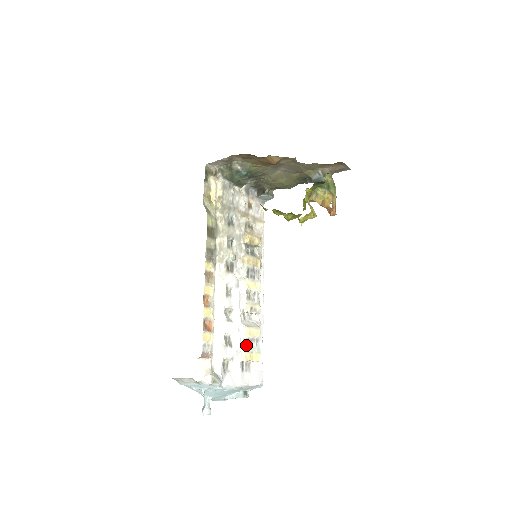
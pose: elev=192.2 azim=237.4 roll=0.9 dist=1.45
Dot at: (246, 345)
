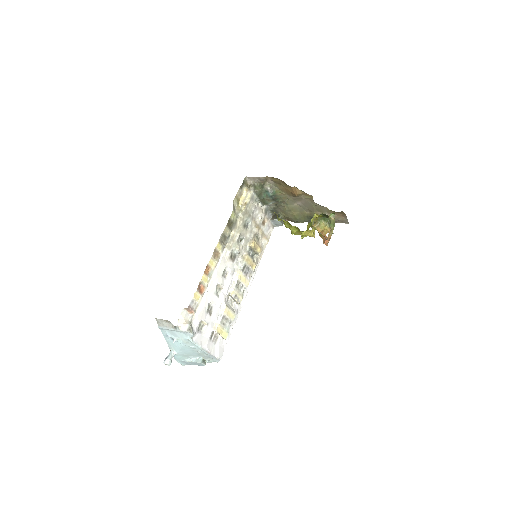
Dot at: (221, 320)
